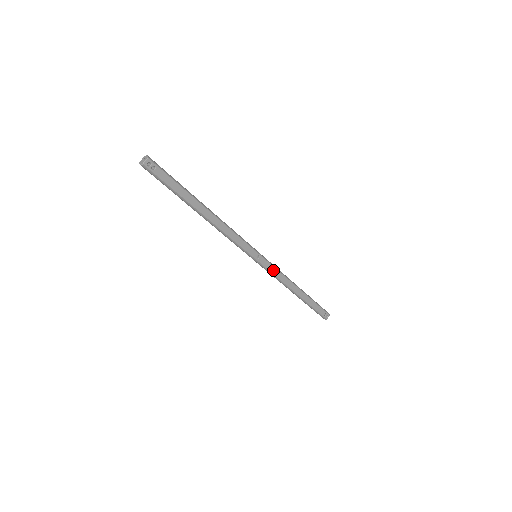
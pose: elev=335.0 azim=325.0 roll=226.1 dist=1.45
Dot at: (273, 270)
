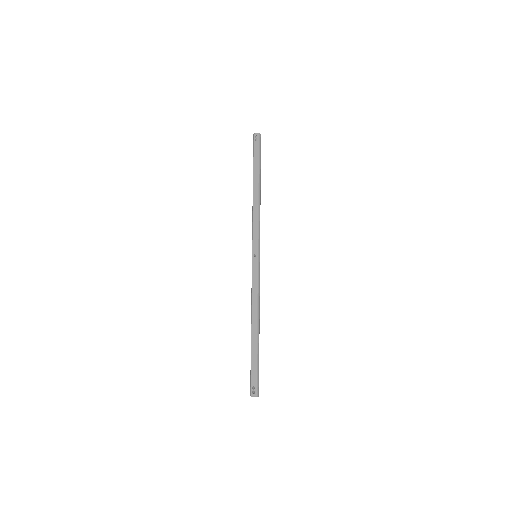
Dot at: (255, 280)
